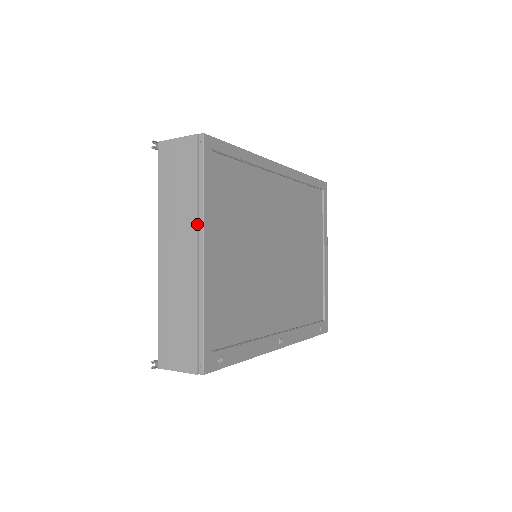
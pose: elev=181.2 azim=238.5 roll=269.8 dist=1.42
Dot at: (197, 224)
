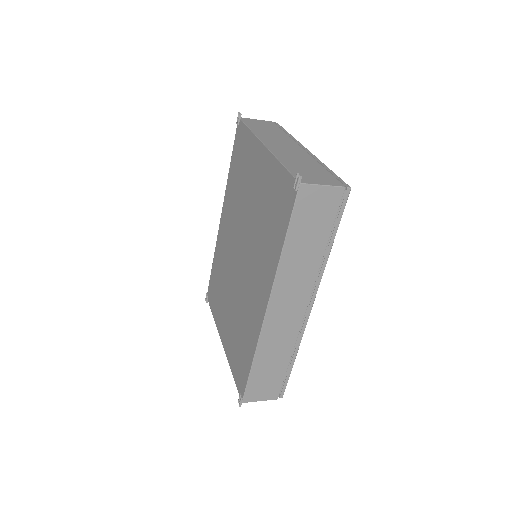
Dot at: (294, 141)
